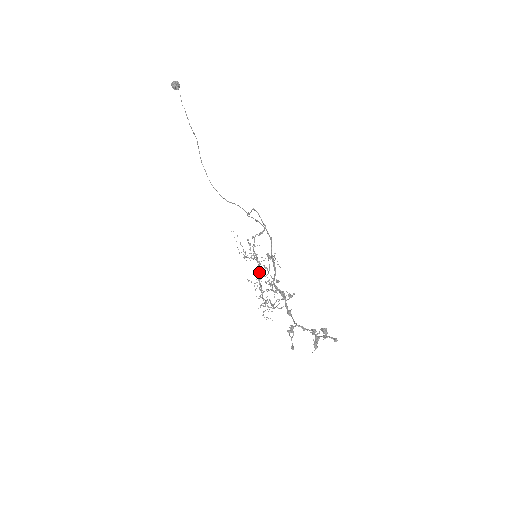
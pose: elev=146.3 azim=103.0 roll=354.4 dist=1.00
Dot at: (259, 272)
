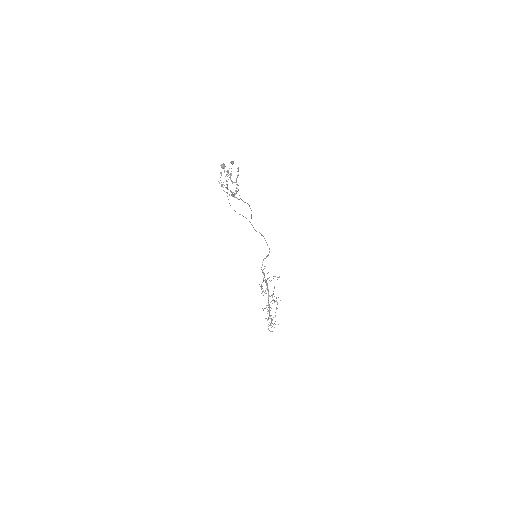
Dot at: occluded
